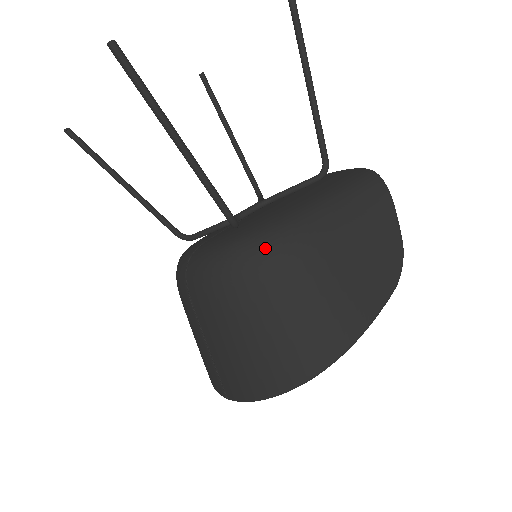
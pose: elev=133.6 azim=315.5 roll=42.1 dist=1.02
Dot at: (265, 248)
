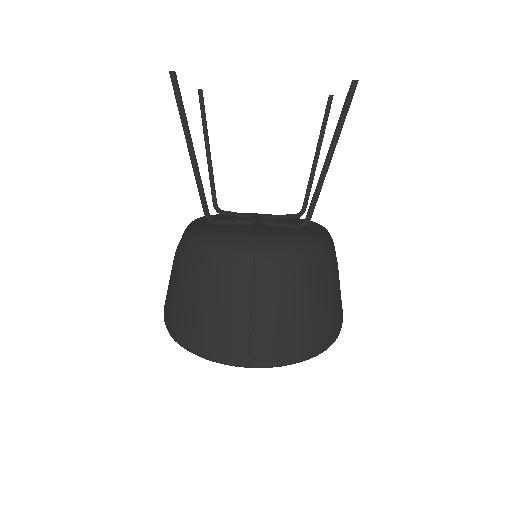
Dot at: (325, 250)
